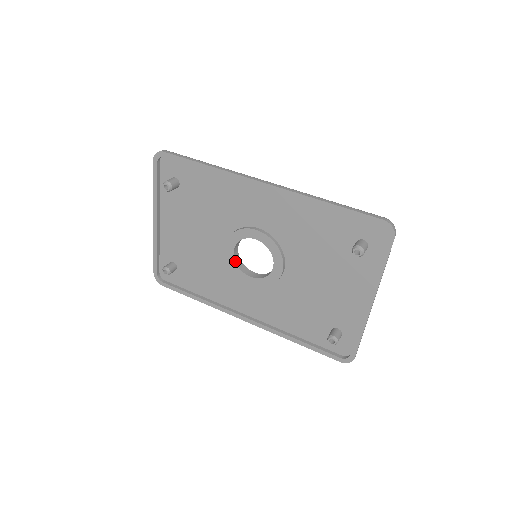
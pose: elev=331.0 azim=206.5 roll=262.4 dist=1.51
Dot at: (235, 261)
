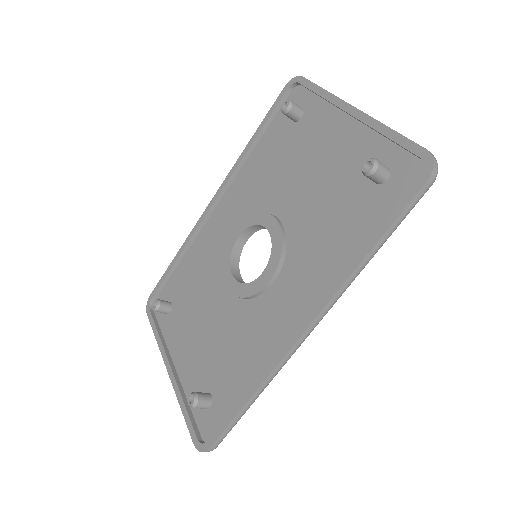
Dot at: (241, 283)
